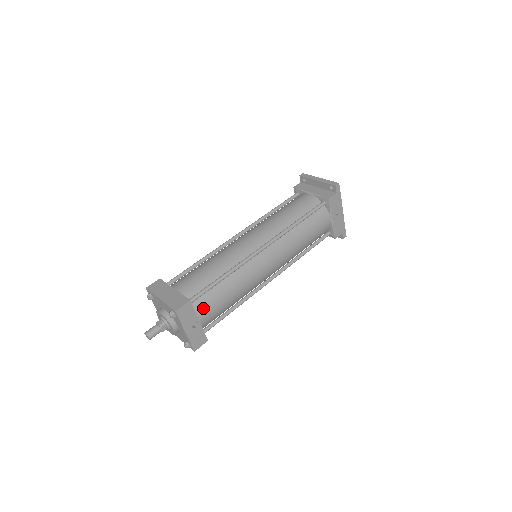
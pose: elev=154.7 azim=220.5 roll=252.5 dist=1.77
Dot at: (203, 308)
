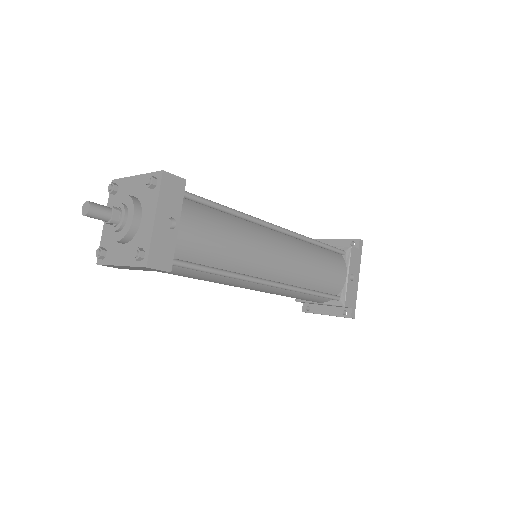
Dot at: (191, 216)
